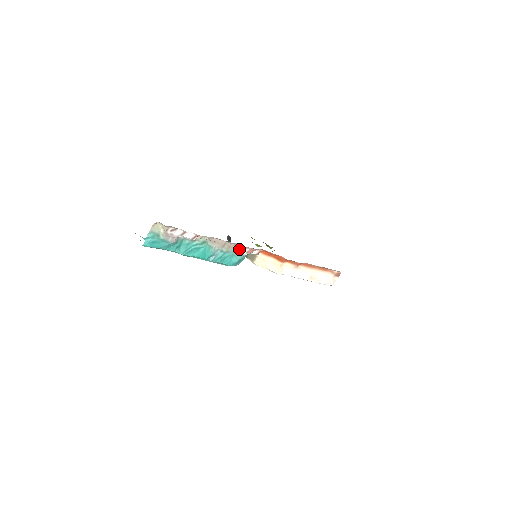
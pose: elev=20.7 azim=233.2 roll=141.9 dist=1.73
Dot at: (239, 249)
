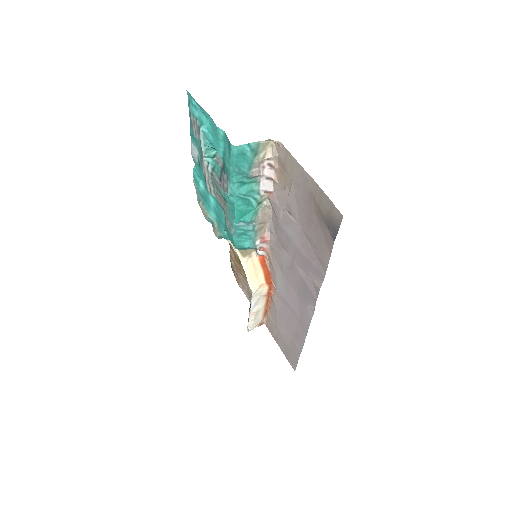
Dot at: (263, 239)
